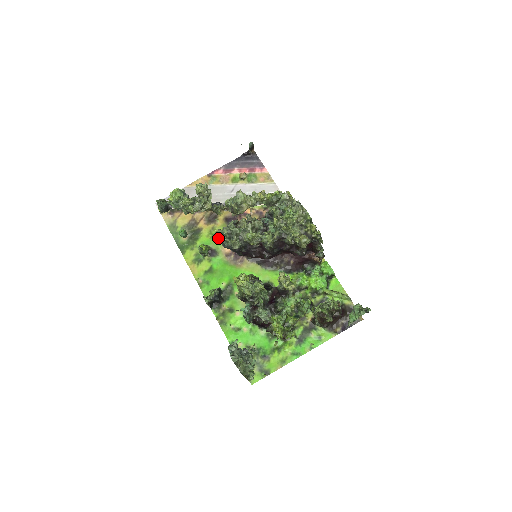
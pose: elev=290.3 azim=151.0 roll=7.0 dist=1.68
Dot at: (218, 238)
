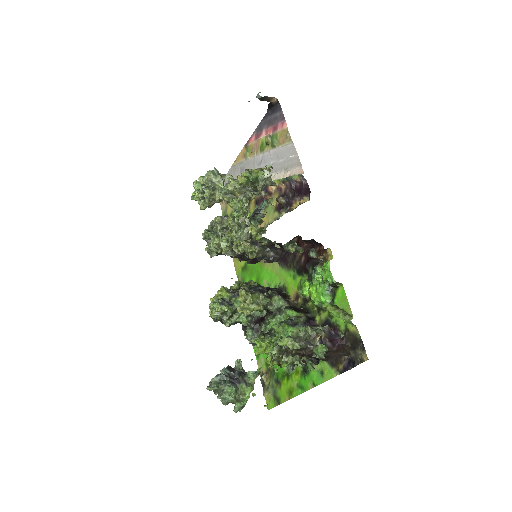
Dot at: occluded
